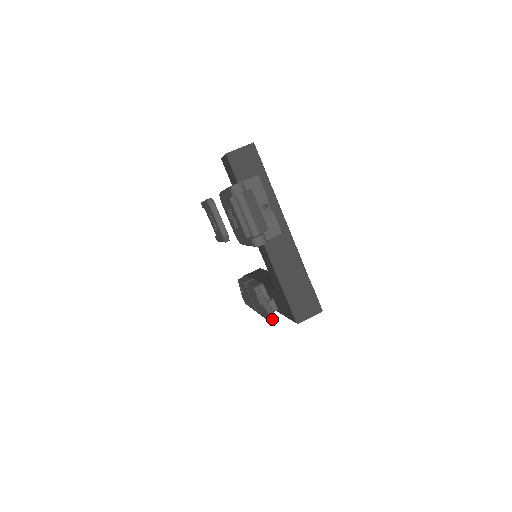
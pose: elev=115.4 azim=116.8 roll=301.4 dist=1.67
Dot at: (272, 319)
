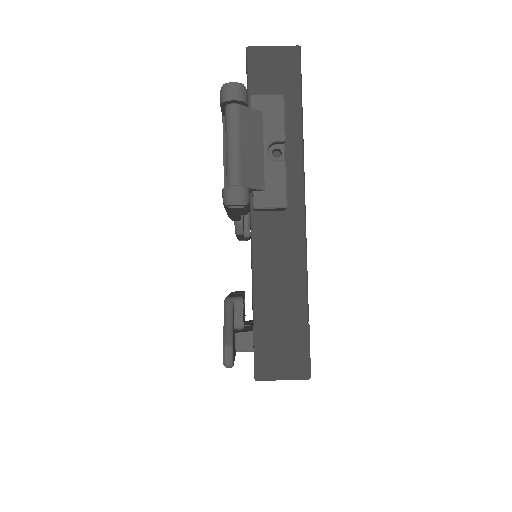
Dot at: (225, 356)
